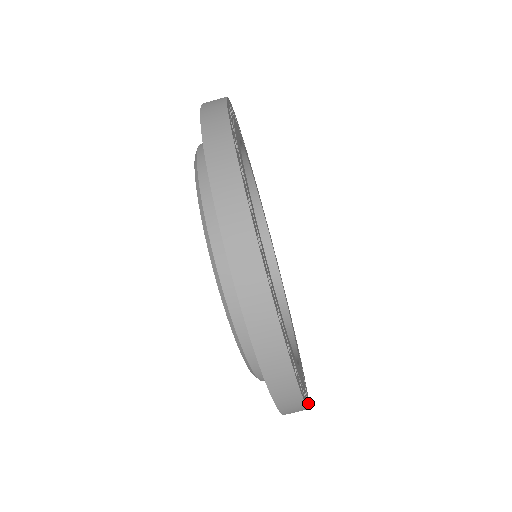
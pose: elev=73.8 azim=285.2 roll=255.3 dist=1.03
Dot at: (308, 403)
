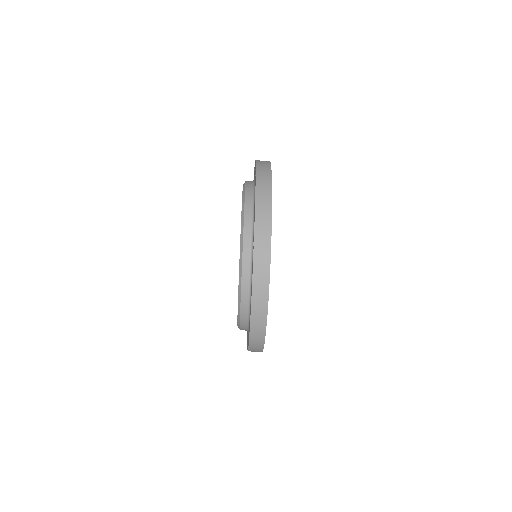
Dot at: occluded
